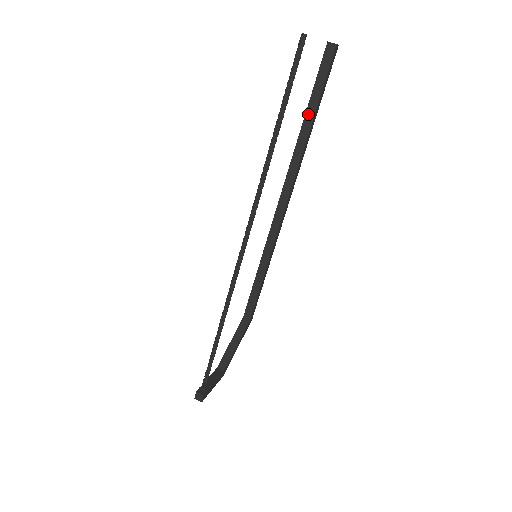
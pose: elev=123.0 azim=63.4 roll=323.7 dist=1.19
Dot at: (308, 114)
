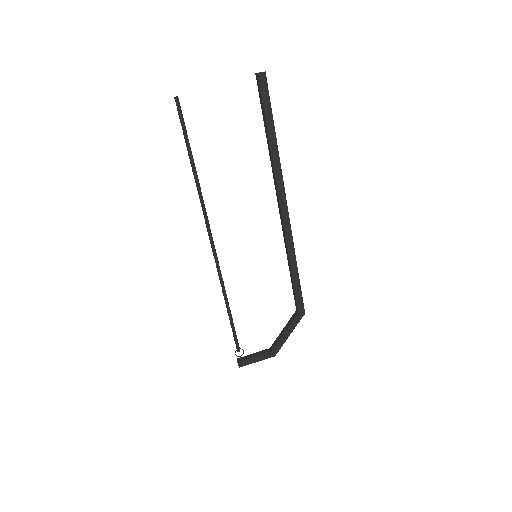
Dot at: (266, 134)
